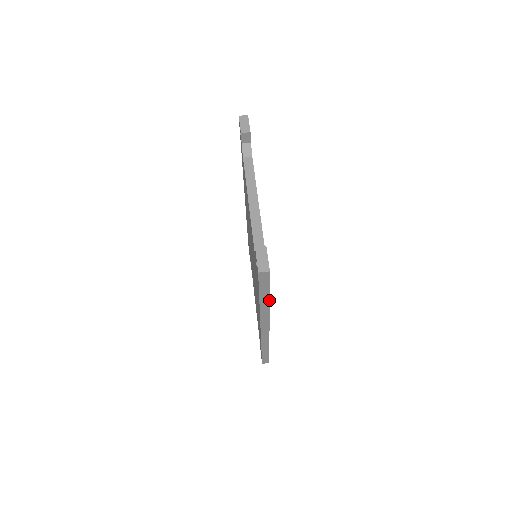
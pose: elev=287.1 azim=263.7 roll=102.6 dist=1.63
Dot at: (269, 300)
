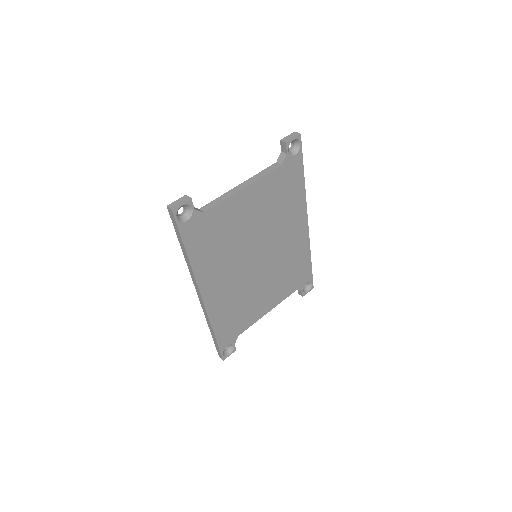
Dot at: (186, 252)
